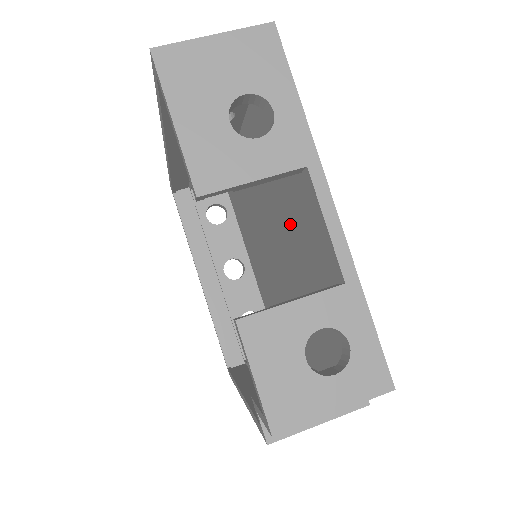
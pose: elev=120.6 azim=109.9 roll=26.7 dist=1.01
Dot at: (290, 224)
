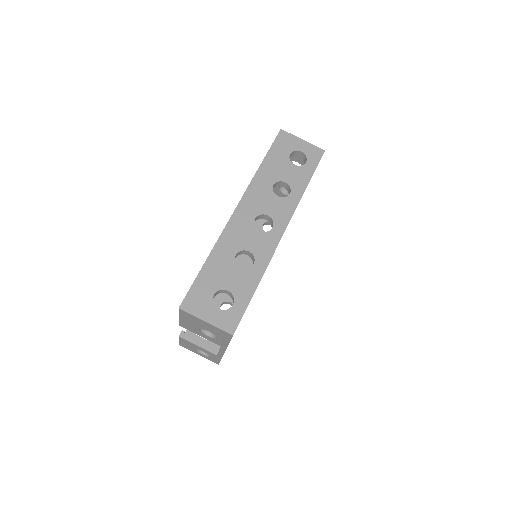
Dot at: occluded
